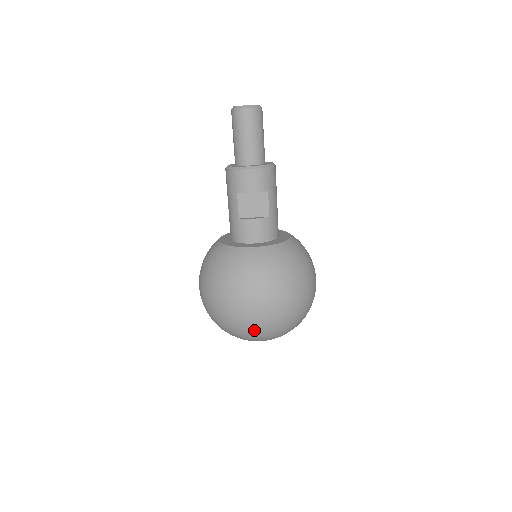
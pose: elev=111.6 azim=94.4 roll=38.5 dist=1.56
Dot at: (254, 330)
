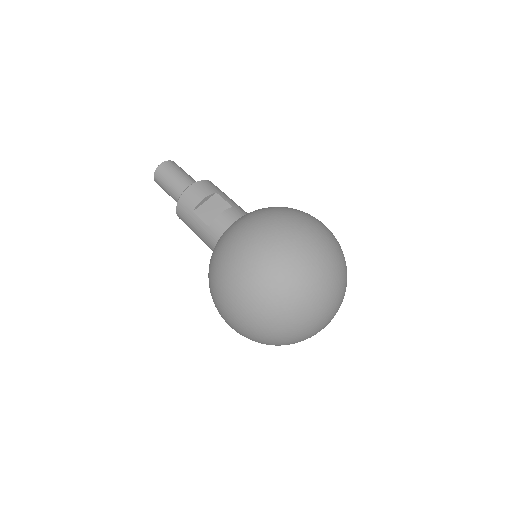
Dot at: (288, 277)
